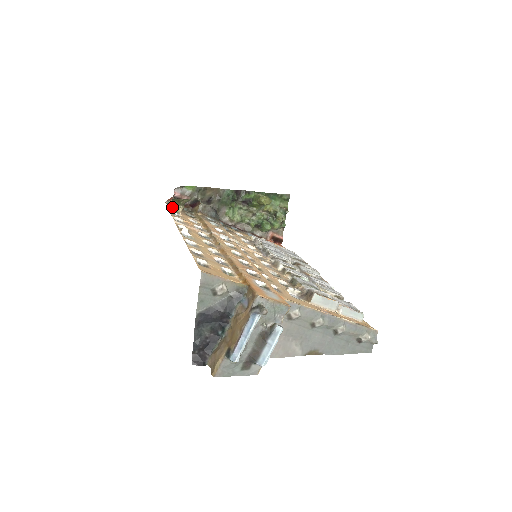
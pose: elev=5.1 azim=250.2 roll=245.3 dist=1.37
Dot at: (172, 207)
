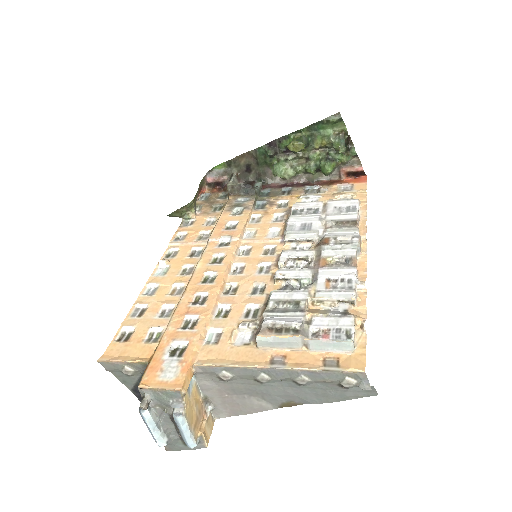
Dot at: (180, 217)
